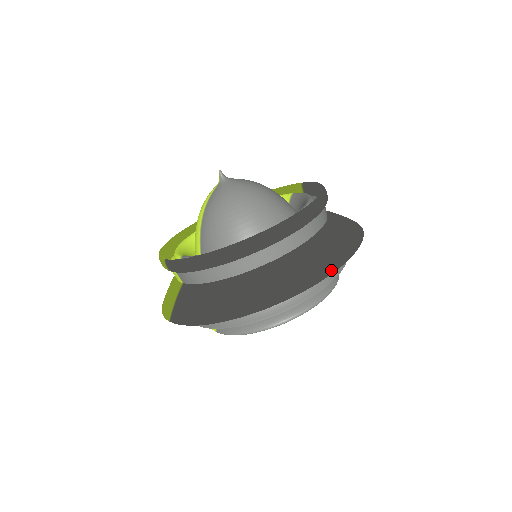
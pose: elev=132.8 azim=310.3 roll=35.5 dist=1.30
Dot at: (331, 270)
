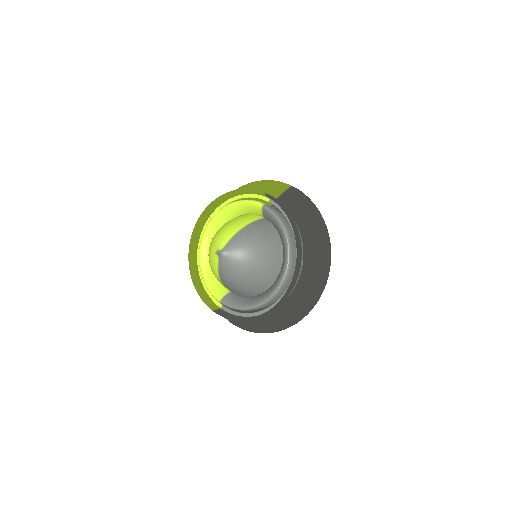
Dot at: (321, 291)
